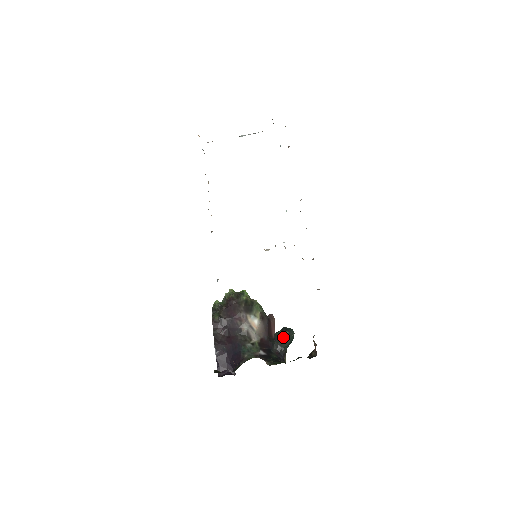
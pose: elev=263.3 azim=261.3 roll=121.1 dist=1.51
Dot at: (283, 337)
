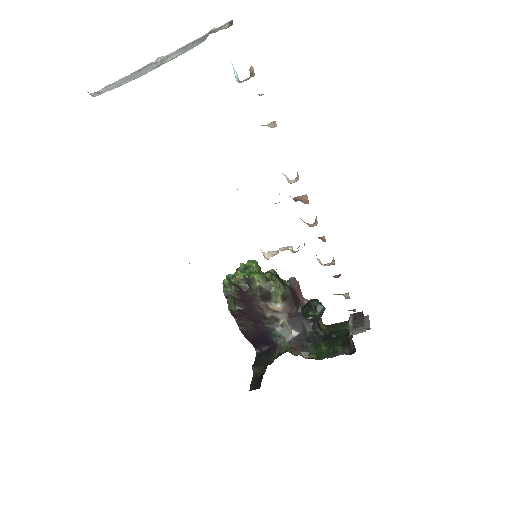
Dot at: occluded
